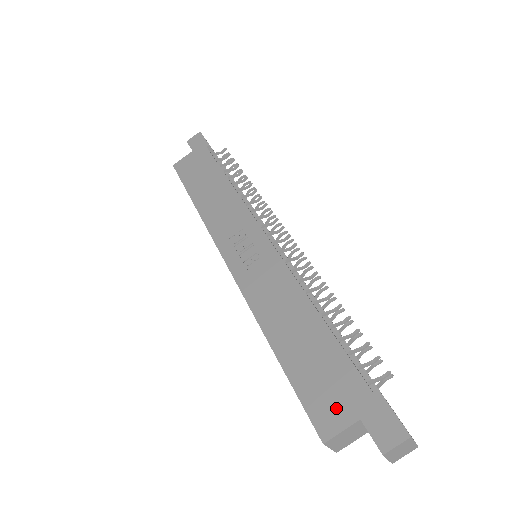
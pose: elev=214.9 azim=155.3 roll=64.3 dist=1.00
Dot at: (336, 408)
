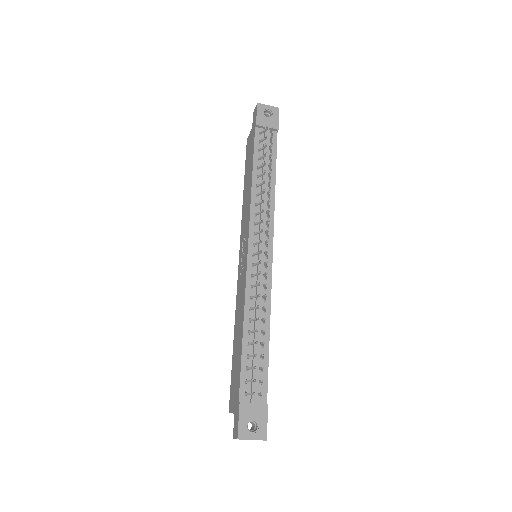
Dot at: (233, 399)
